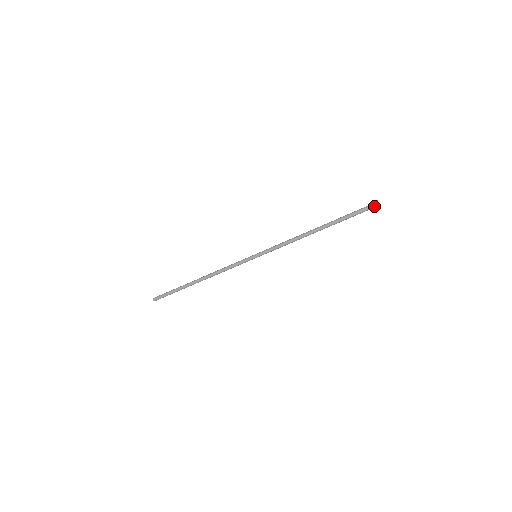
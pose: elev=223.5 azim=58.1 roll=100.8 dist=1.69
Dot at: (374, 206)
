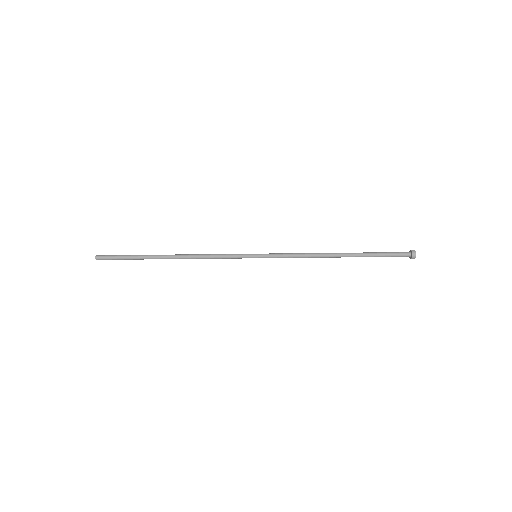
Dot at: (410, 255)
